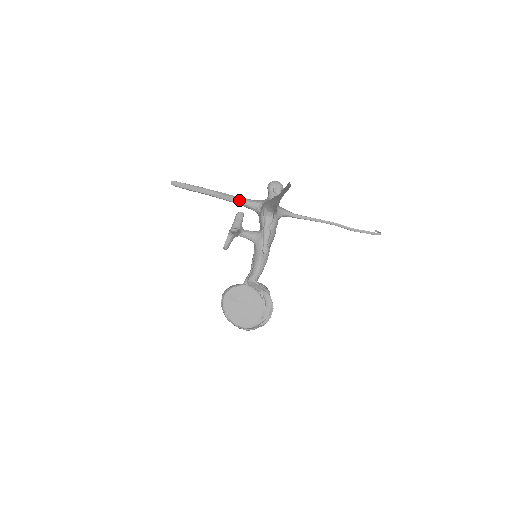
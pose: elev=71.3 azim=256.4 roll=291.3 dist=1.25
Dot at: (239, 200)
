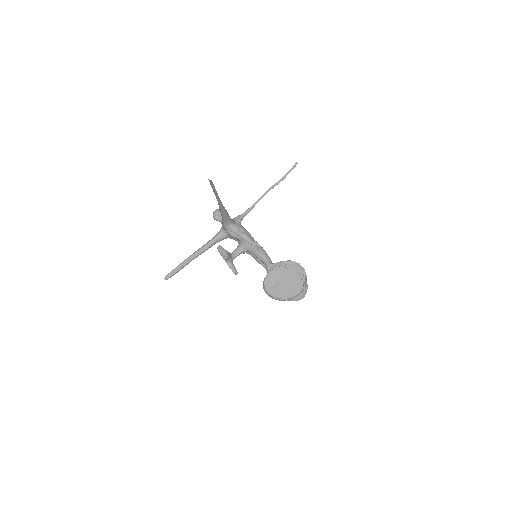
Dot at: (209, 243)
